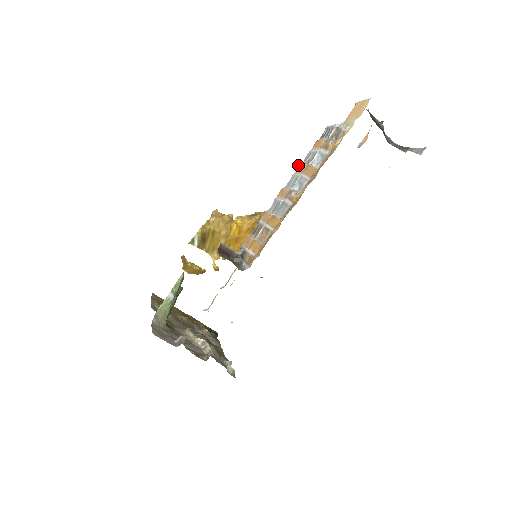
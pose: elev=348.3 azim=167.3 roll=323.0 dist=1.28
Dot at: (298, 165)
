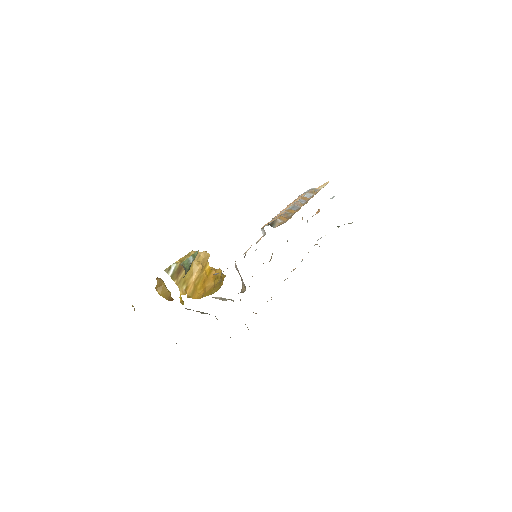
Dot at: (288, 205)
